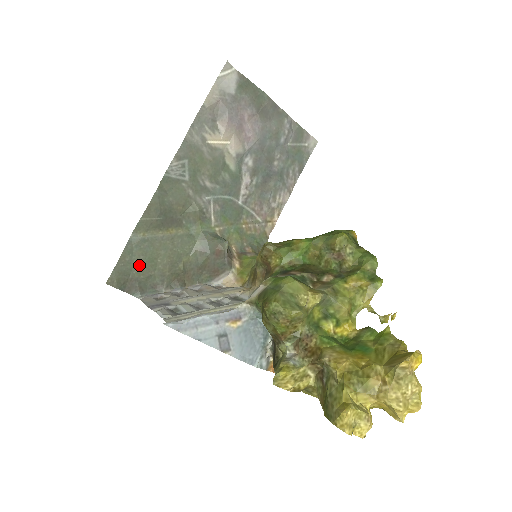
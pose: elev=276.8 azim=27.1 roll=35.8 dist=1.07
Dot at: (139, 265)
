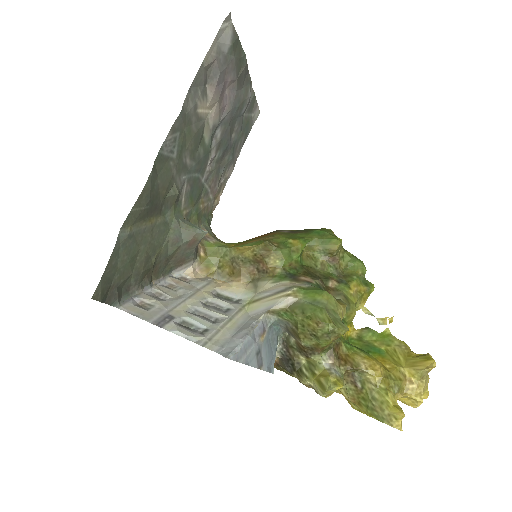
Dot at: (121, 267)
